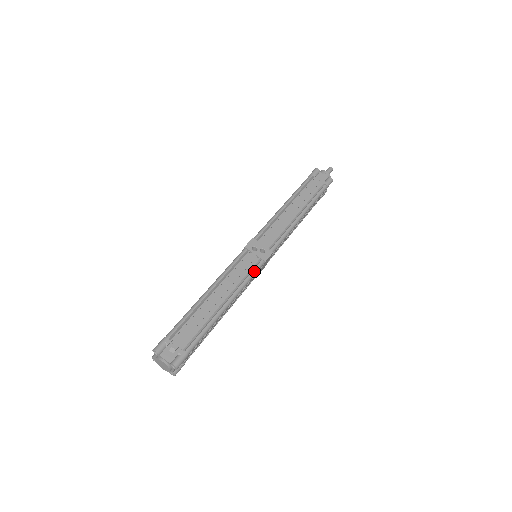
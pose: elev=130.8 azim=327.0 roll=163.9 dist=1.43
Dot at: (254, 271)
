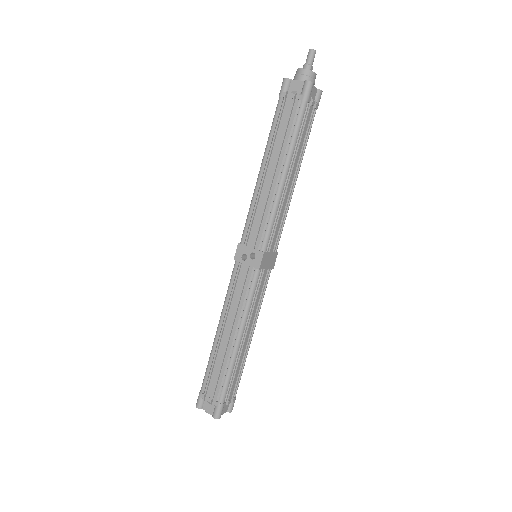
Dot at: (251, 287)
